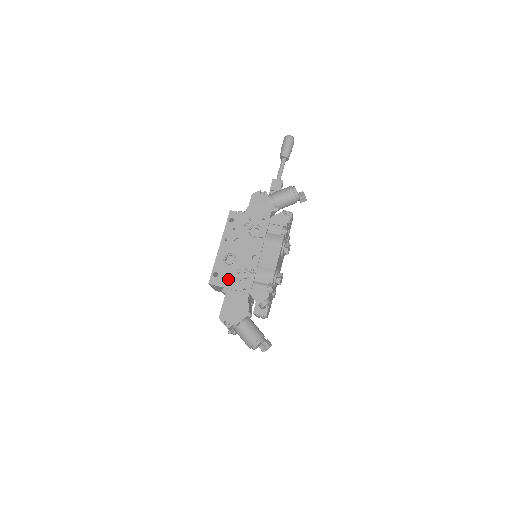
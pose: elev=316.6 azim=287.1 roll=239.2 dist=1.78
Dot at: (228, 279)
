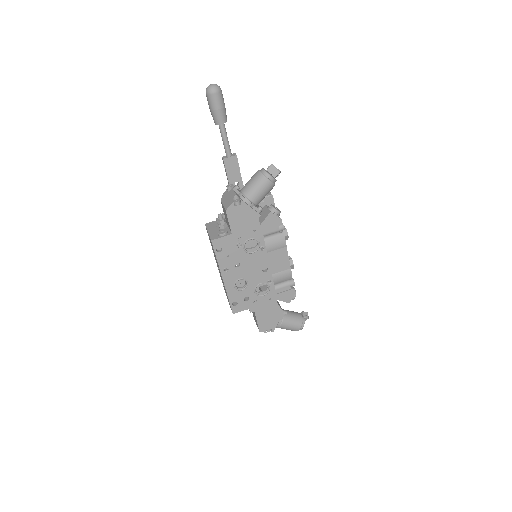
Dot at: (250, 301)
